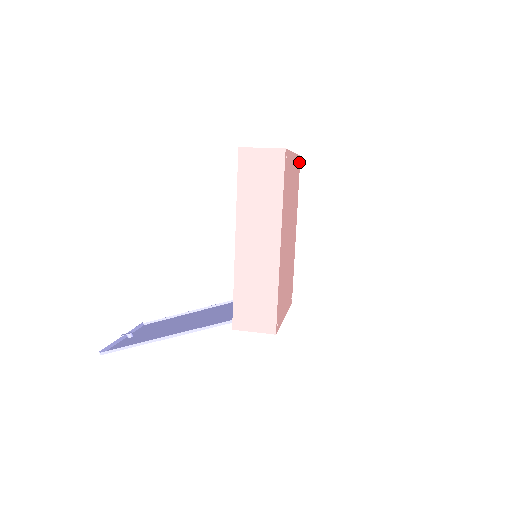
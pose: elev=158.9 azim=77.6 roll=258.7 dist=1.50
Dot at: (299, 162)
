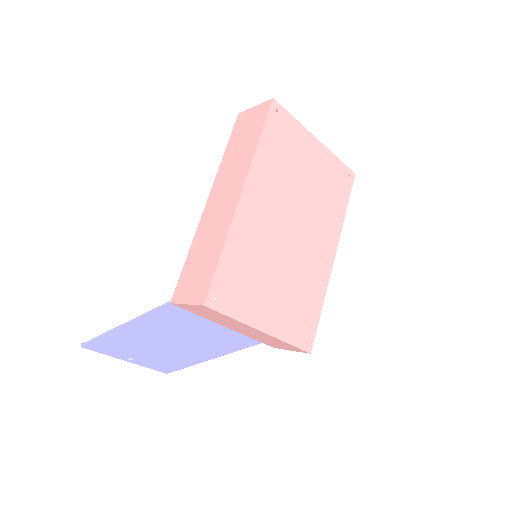
Dot at: (350, 177)
